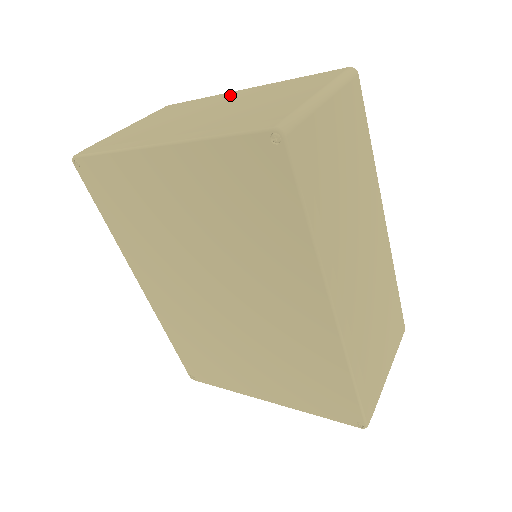
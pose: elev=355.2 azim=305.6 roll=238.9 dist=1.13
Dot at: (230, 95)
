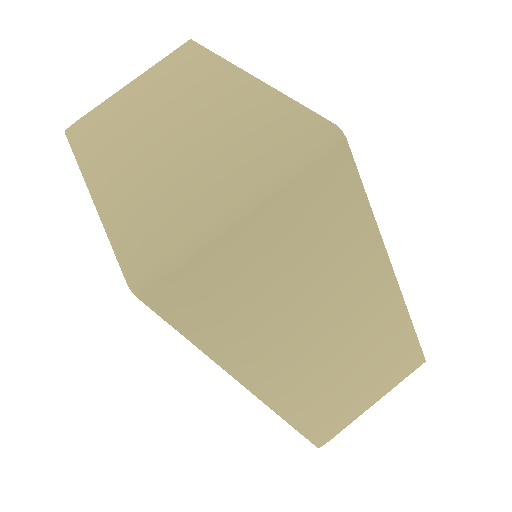
Dot at: (222, 81)
